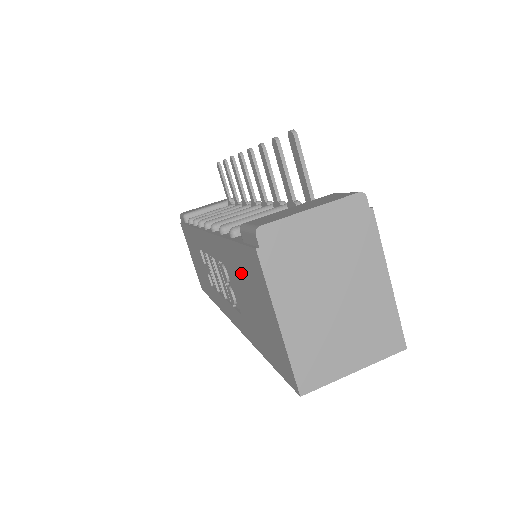
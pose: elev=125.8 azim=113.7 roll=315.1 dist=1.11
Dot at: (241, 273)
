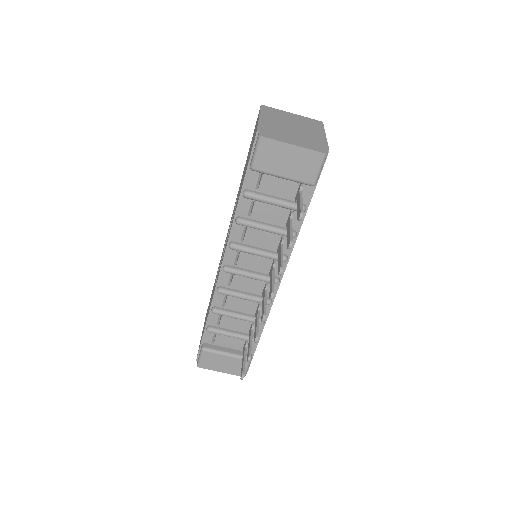
Dot at: occluded
